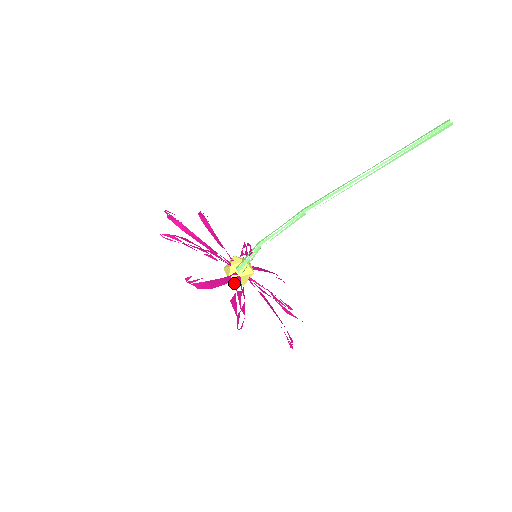
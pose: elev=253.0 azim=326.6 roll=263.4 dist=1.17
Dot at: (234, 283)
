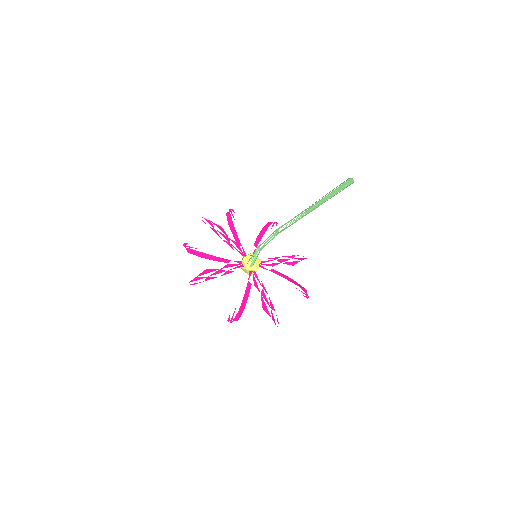
Dot at: (227, 265)
